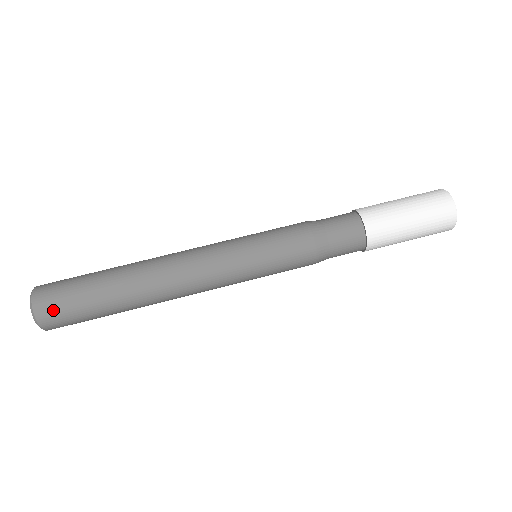
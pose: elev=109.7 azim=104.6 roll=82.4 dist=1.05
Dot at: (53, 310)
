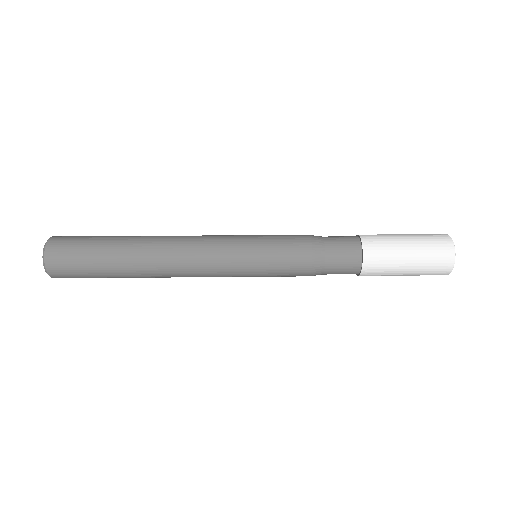
Dot at: (68, 237)
